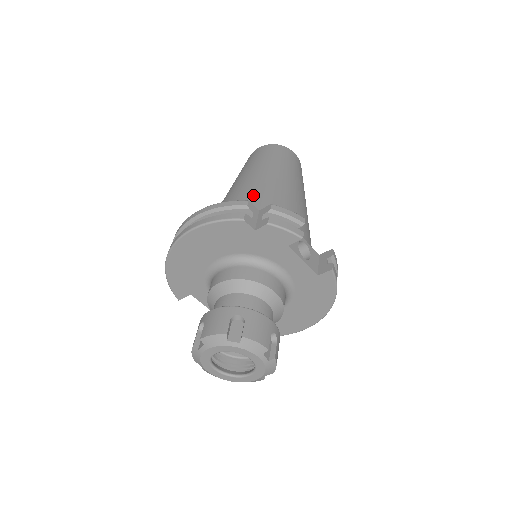
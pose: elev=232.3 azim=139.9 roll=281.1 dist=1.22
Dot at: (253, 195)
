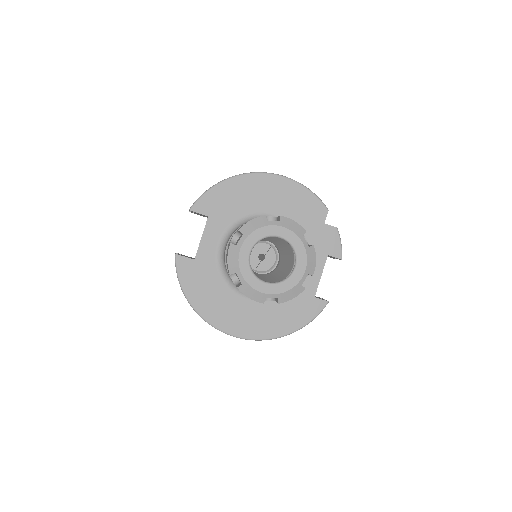
Dot at: occluded
